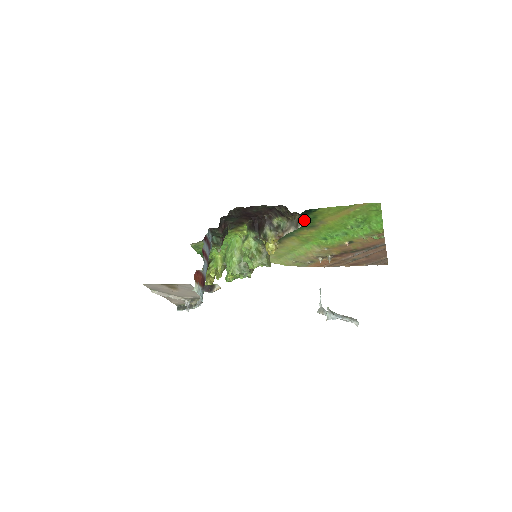
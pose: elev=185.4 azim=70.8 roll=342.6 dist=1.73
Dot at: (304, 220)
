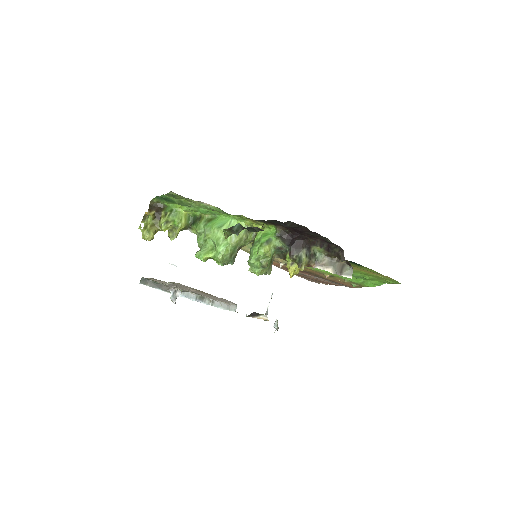
Dot at: occluded
